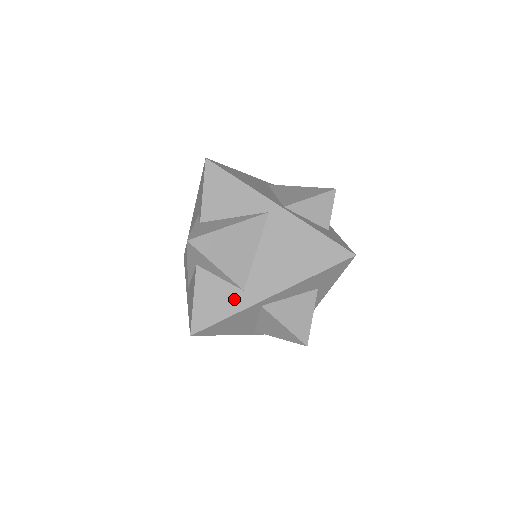
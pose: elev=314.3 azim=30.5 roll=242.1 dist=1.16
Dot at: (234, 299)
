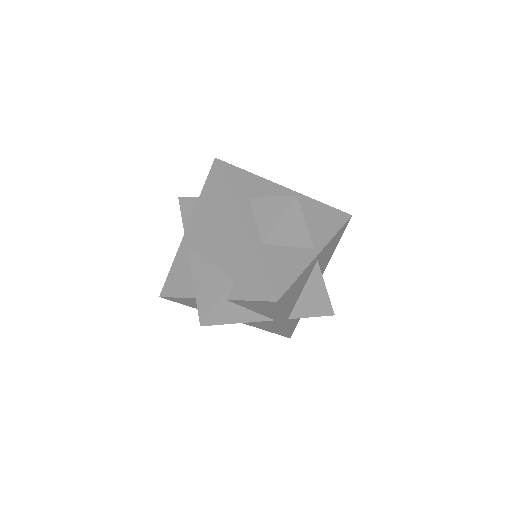
Dot at: occluded
